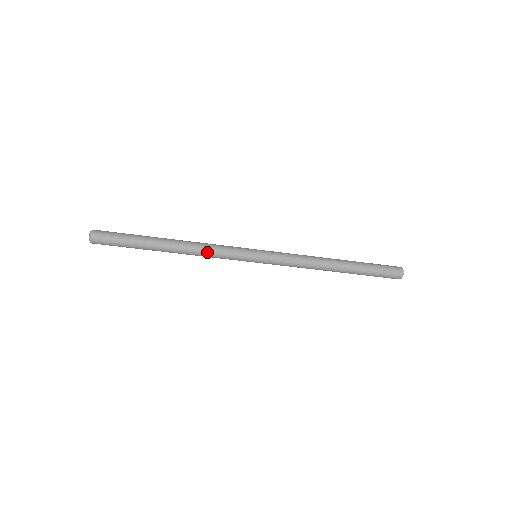
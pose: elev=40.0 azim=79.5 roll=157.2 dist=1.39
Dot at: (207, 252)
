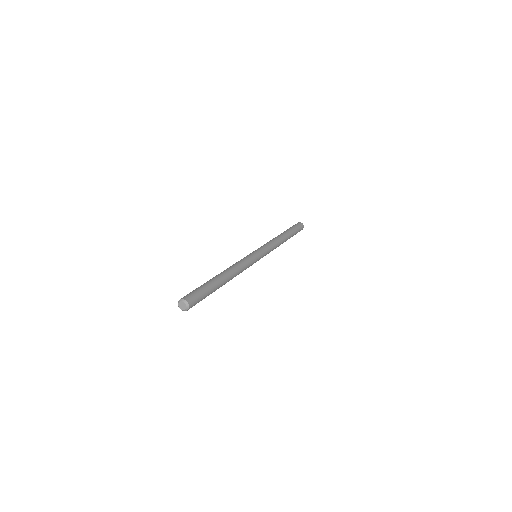
Dot at: occluded
